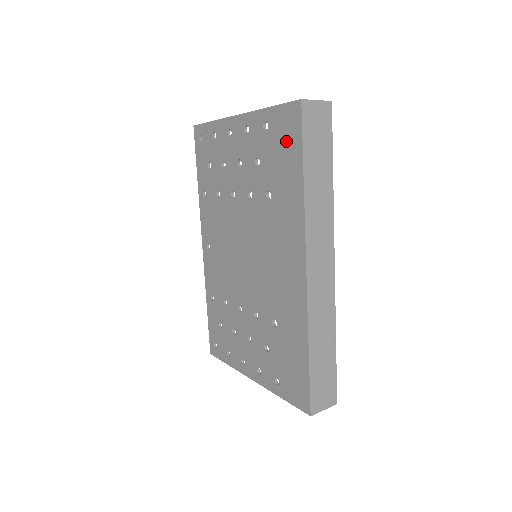
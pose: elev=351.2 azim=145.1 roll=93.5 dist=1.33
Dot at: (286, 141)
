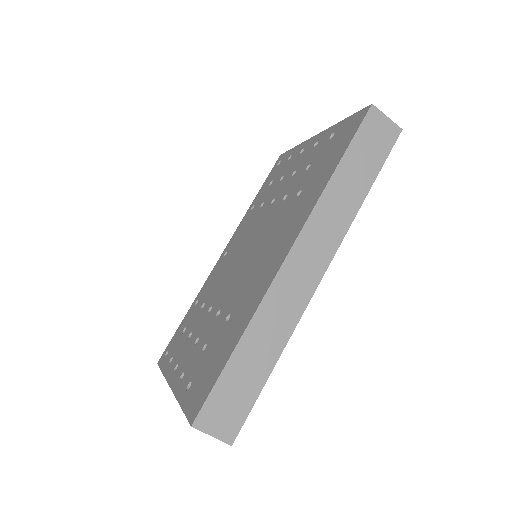
Dot at: (341, 141)
